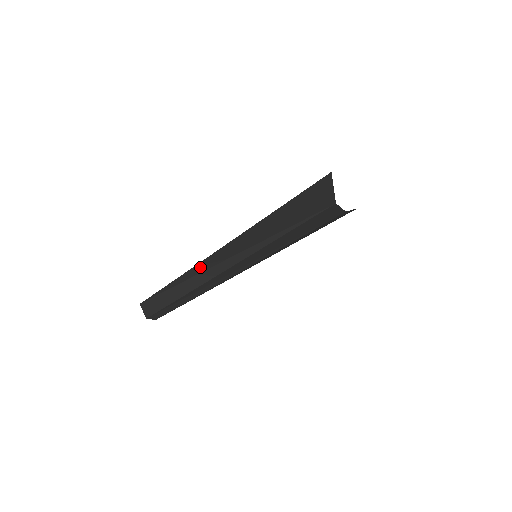
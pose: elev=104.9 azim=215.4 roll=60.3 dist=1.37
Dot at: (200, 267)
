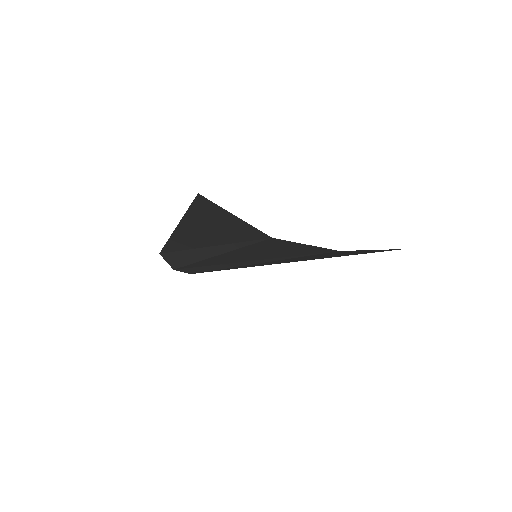
Dot at: (176, 244)
